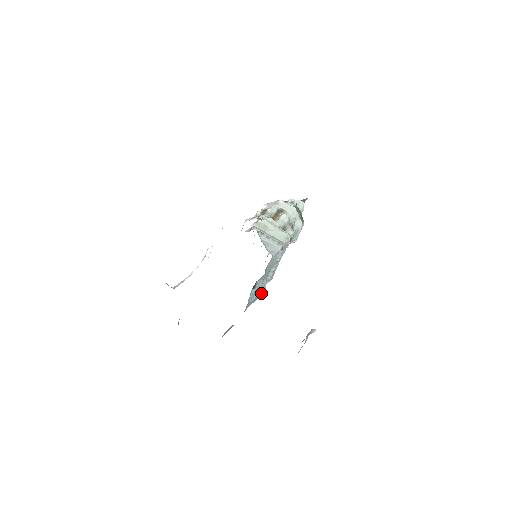
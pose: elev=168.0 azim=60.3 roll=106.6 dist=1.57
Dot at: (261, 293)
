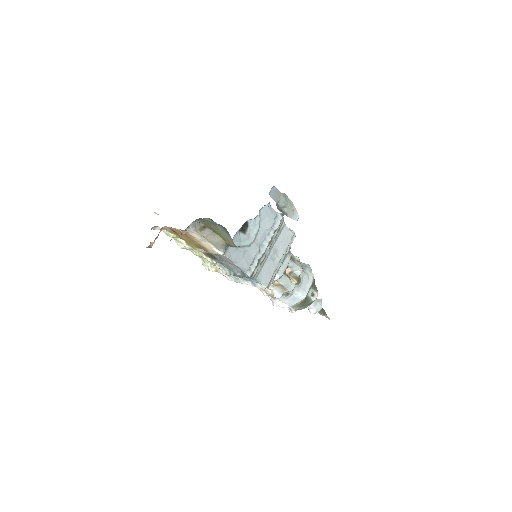
Dot at: (250, 270)
